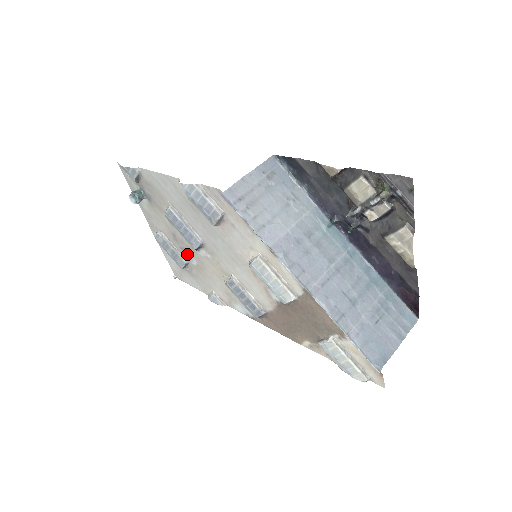
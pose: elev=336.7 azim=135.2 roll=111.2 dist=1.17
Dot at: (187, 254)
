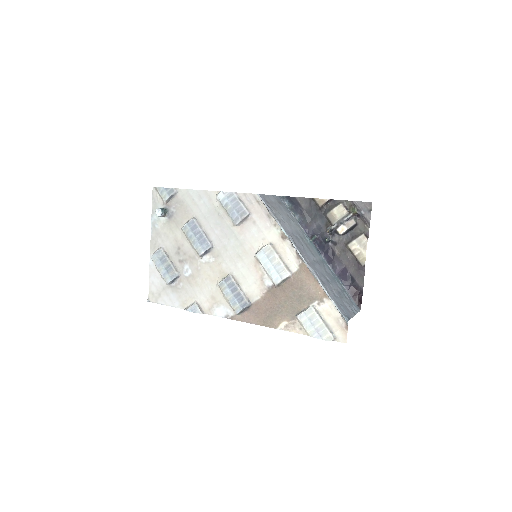
Dot at: (184, 266)
